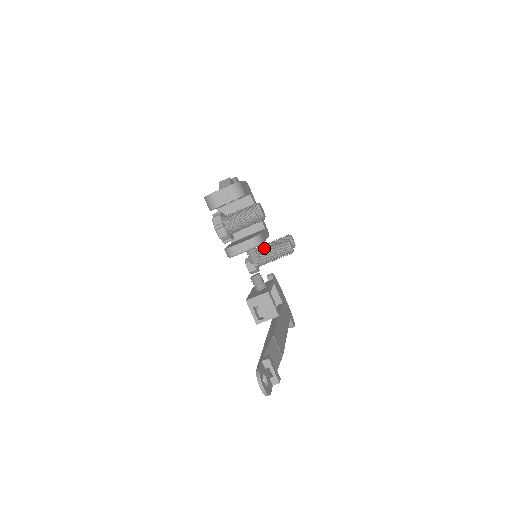
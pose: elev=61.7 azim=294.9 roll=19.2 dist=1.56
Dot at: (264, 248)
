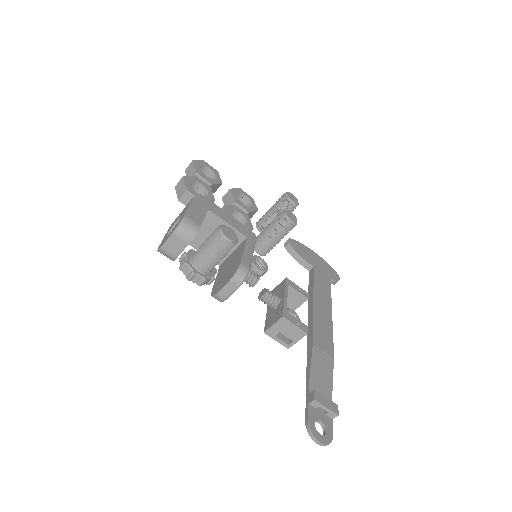
Dot at: (263, 231)
